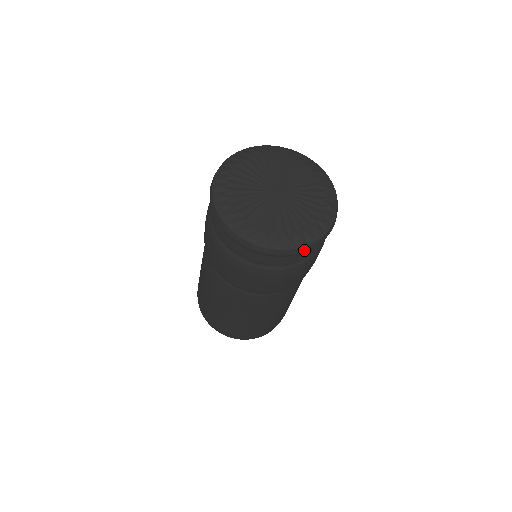
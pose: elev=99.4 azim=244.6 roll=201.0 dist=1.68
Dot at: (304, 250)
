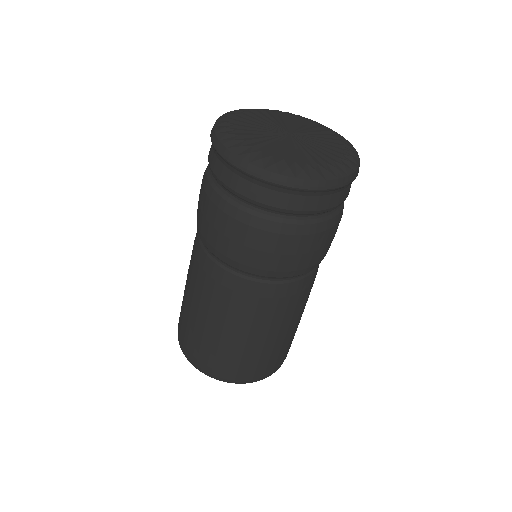
Dot at: (344, 183)
